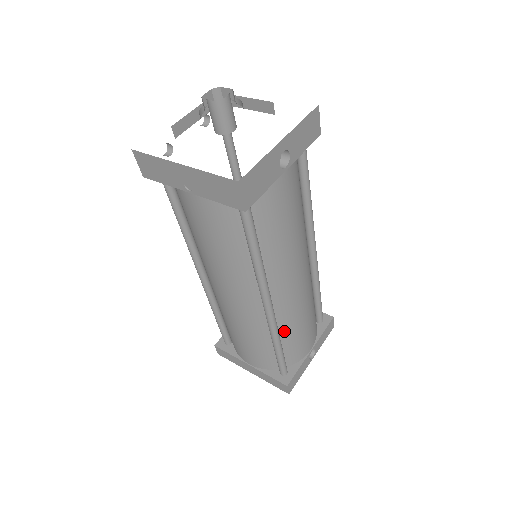
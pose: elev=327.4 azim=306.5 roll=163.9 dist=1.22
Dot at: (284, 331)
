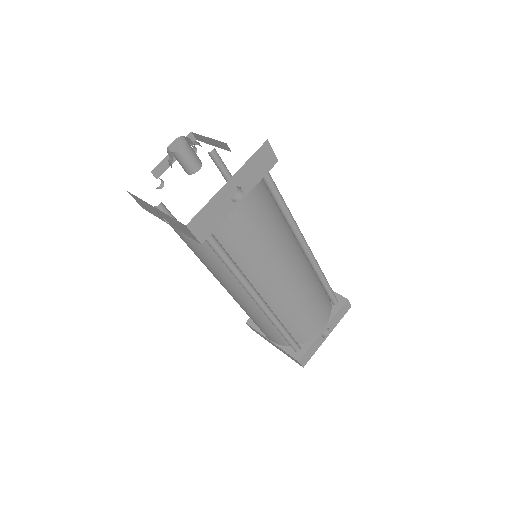
Dot at: (286, 318)
